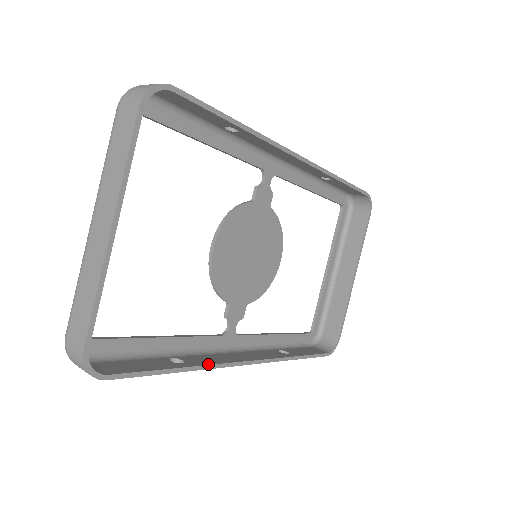
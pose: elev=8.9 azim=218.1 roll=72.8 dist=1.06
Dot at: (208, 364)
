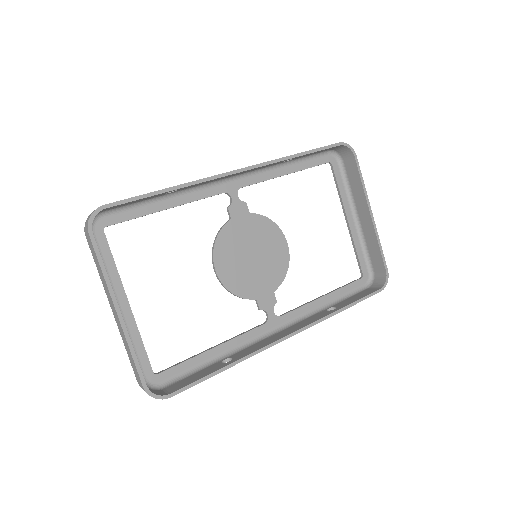
Dot at: (250, 353)
